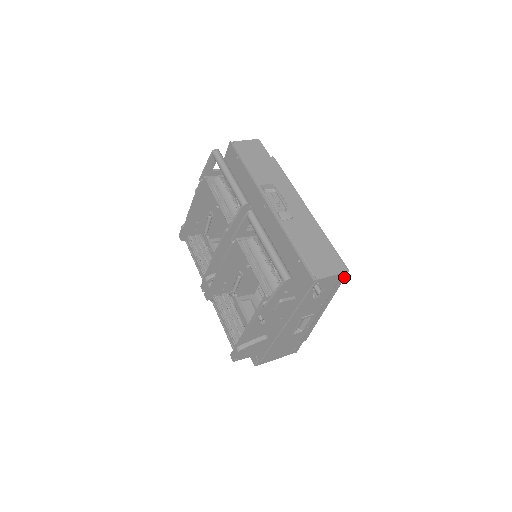
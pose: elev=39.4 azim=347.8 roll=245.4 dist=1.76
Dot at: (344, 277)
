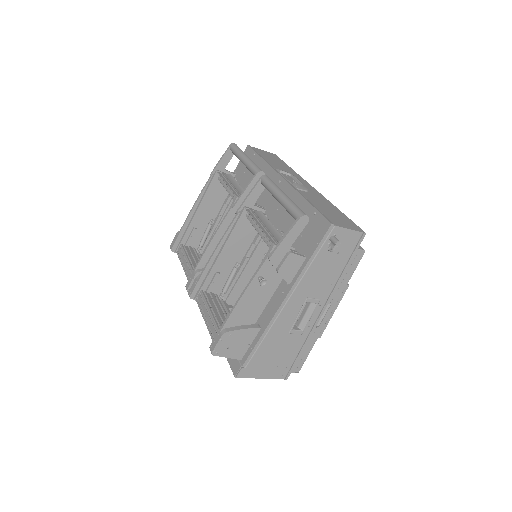
Dot at: (359, 260)
